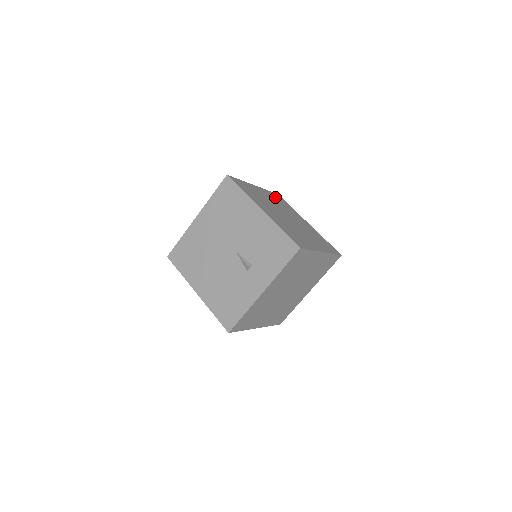
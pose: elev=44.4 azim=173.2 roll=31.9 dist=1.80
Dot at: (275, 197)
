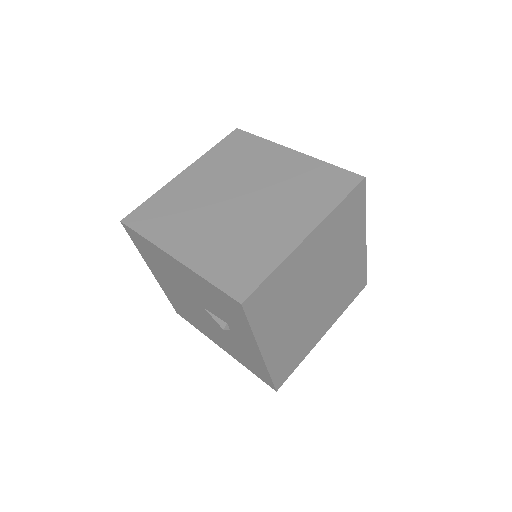
Dot at: (225, 152)
